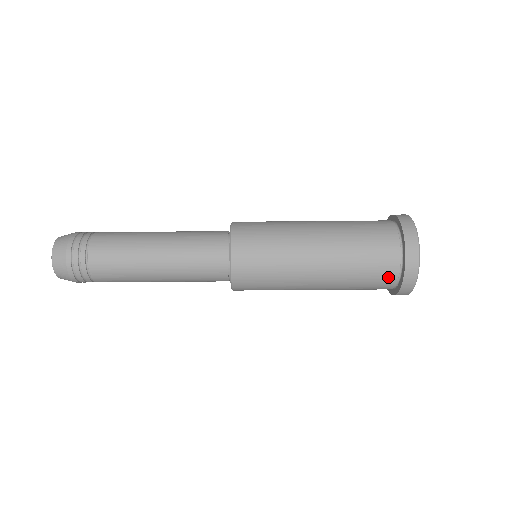
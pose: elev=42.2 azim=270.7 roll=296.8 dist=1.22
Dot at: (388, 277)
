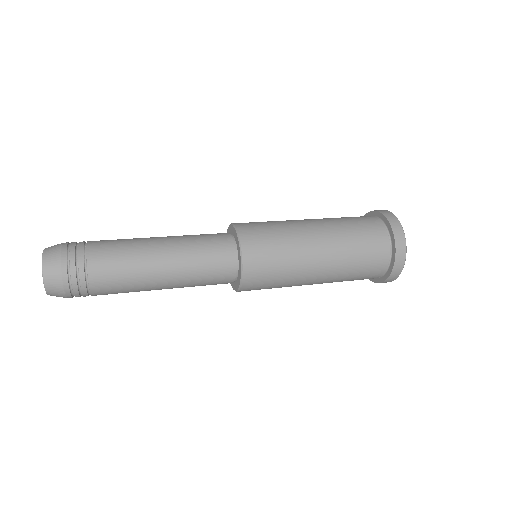
Dot at: (374, 276)
